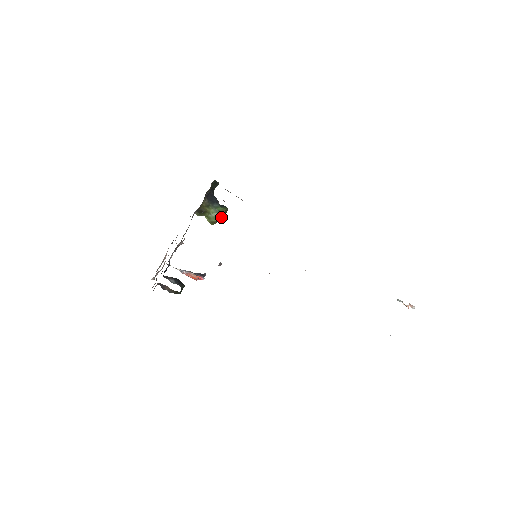
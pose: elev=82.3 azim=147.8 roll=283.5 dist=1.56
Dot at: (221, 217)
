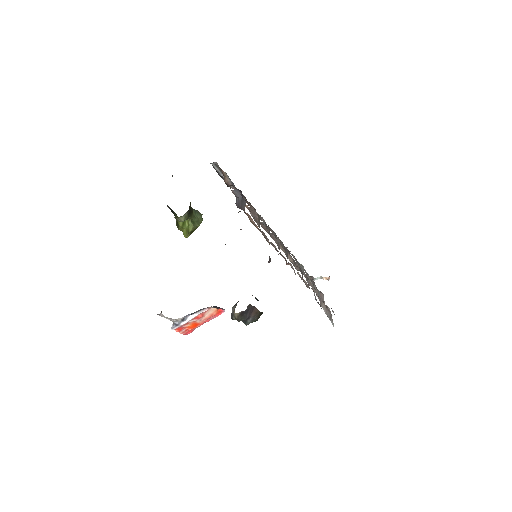
Dot at: (201, 220)
